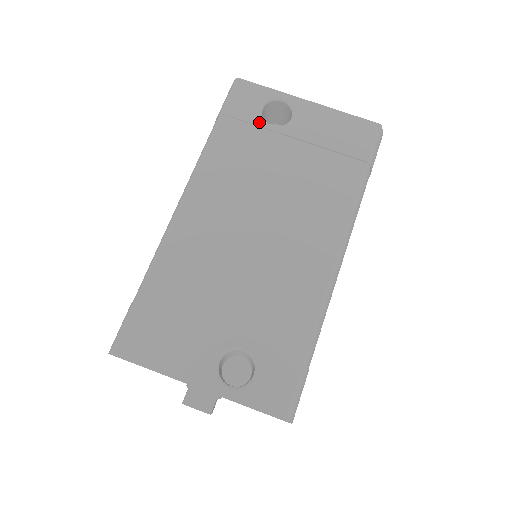
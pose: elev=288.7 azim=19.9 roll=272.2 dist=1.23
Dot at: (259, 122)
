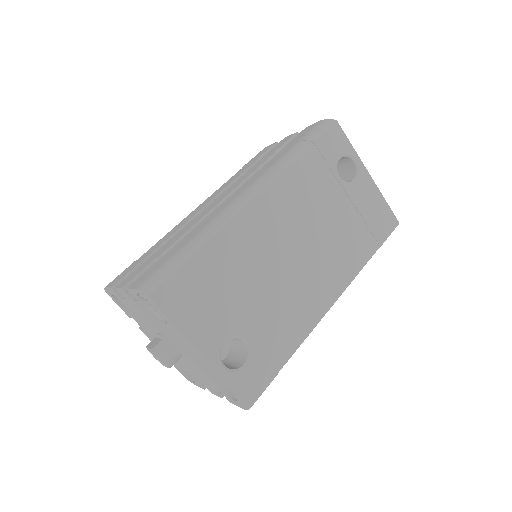
Dot at: (334, 168)
